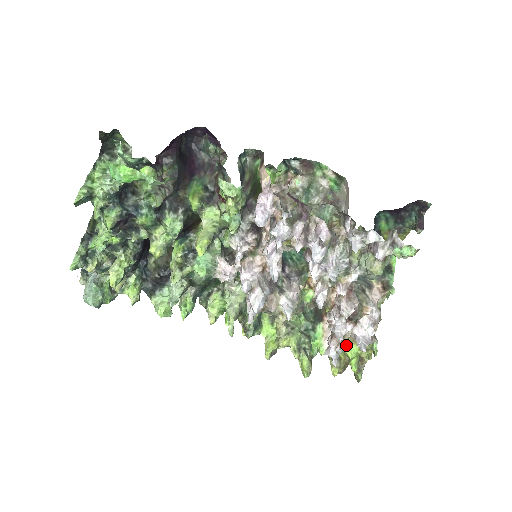
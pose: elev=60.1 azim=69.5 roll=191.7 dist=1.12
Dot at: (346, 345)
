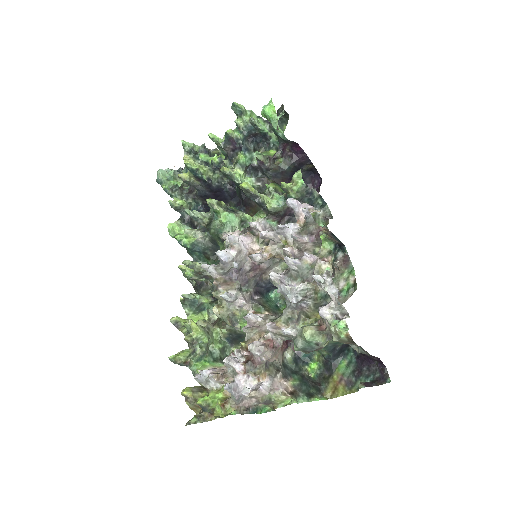
Dot at: (218, 389)
